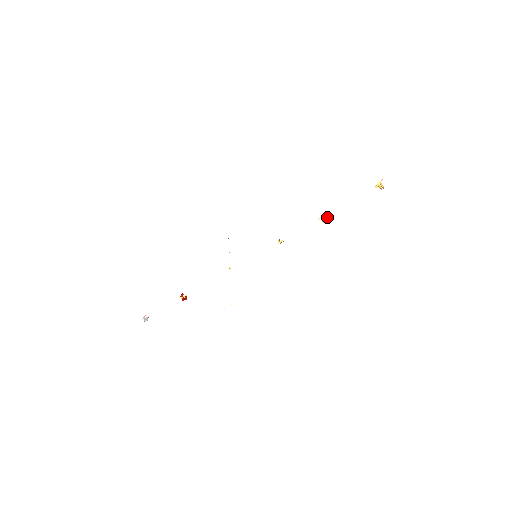
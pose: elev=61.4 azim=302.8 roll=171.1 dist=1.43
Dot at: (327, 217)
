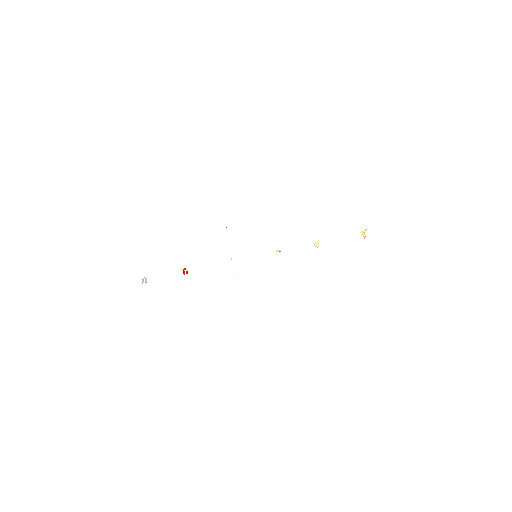
Dot at: (319, 244)
